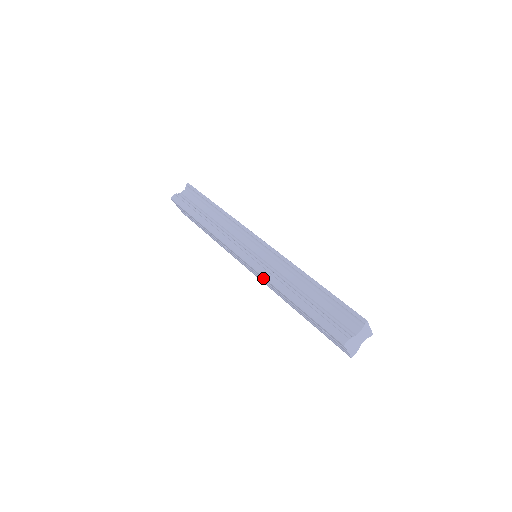
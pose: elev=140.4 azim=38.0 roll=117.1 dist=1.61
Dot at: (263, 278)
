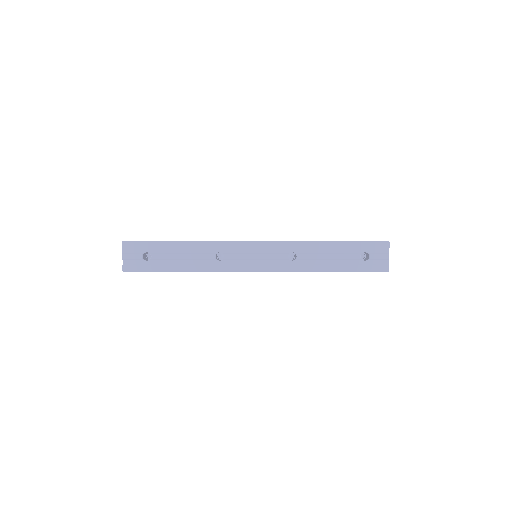
Dot at: (288, 246)
